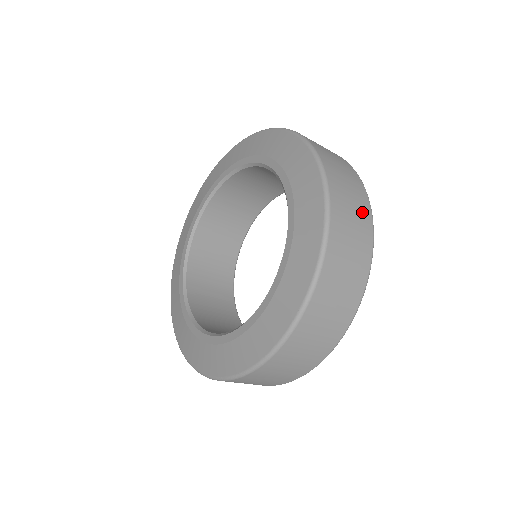
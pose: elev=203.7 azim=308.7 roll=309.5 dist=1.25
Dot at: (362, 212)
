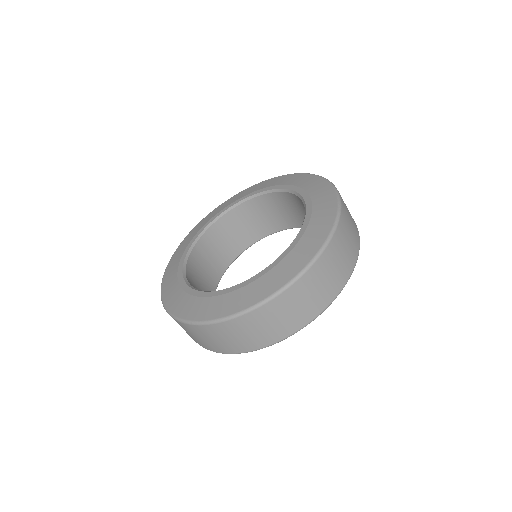
Dot at: (352, 218)
